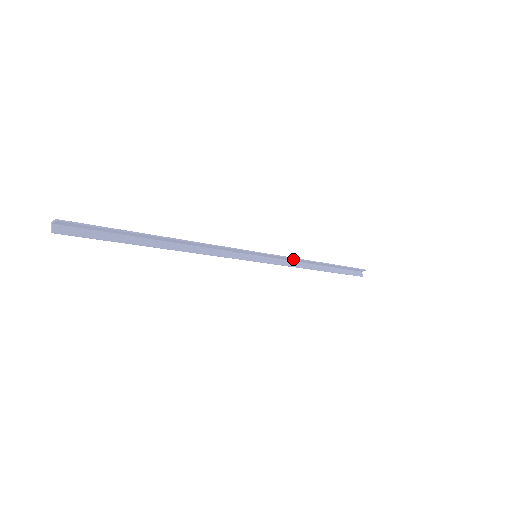
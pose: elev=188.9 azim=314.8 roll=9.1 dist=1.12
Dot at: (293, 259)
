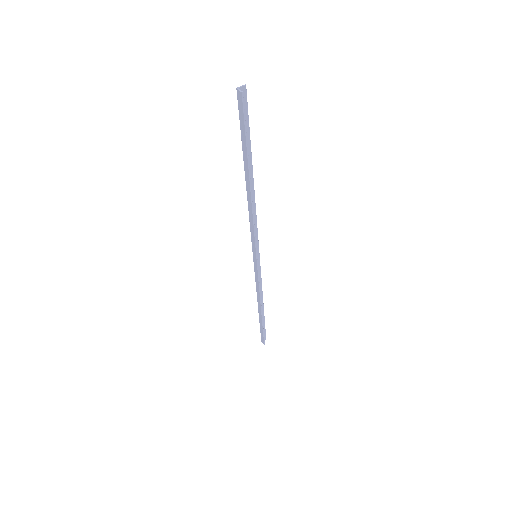
Dot at: (260, 282)
